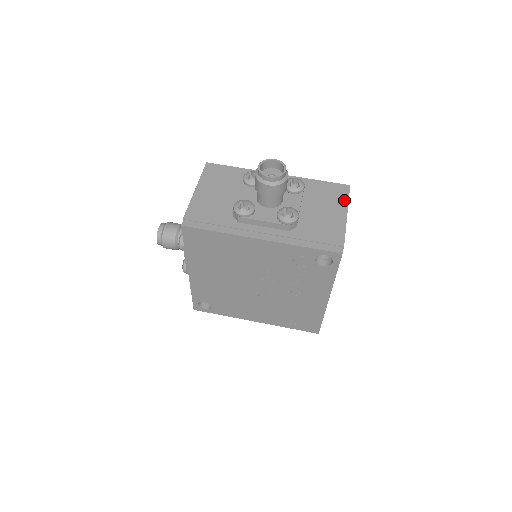
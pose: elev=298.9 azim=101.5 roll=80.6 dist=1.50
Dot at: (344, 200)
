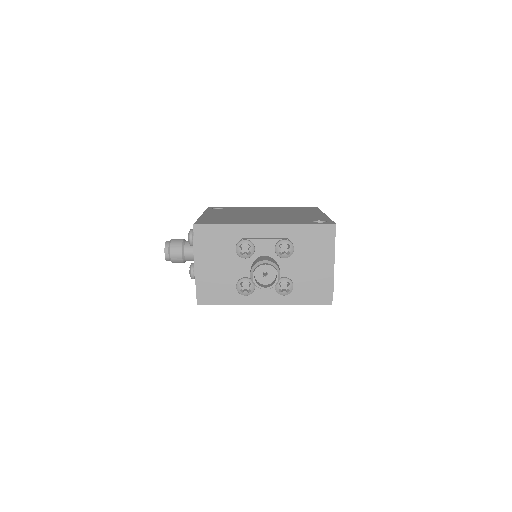
Dot at: (331, 245)
